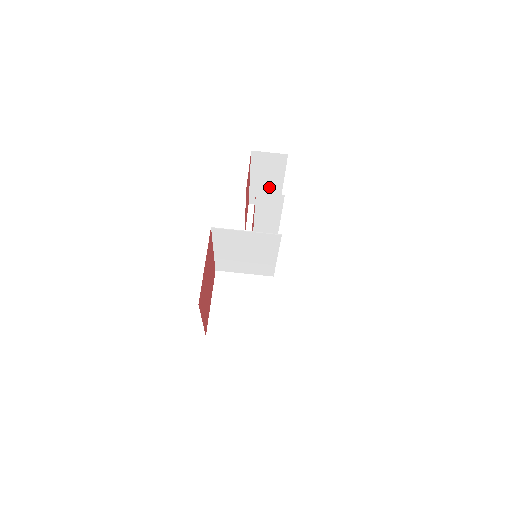
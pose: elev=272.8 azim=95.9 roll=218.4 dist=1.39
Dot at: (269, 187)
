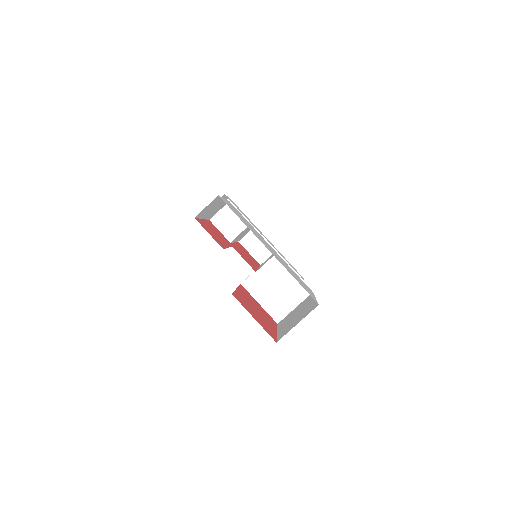
Dot at: (216, 207)
